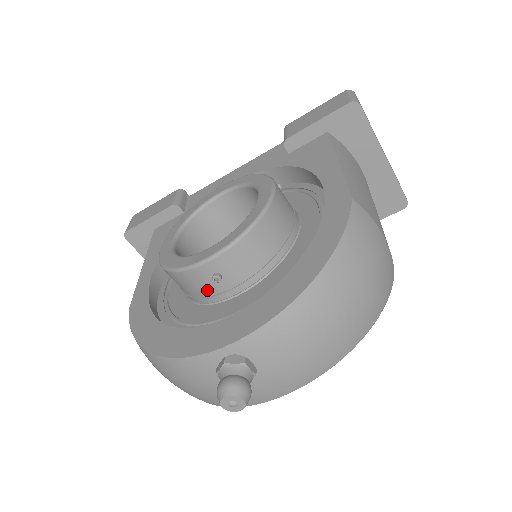
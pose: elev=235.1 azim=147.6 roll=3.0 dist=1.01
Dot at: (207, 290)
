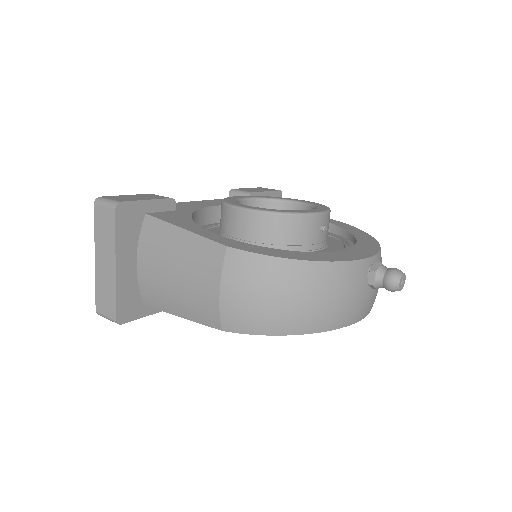
Dot at: (311, 238)
